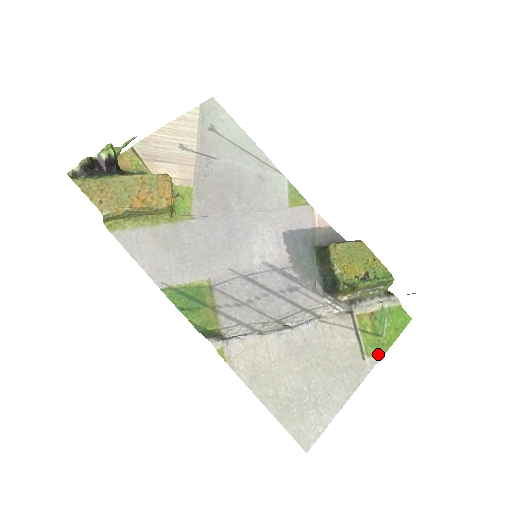
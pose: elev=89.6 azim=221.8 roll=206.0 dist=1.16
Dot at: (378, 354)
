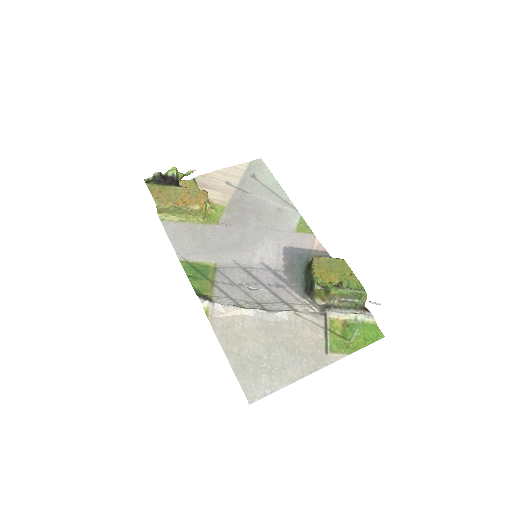
Dot at: (341, 353)
